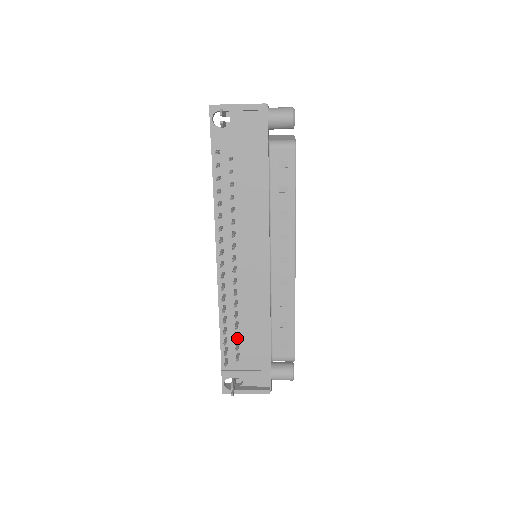
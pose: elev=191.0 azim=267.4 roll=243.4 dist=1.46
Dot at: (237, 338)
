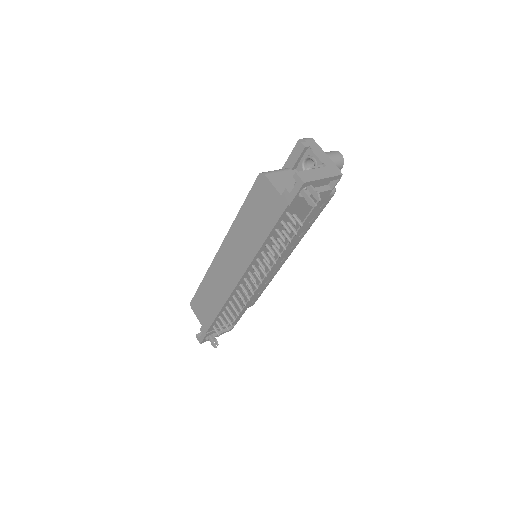
Dot at: (234, 318)
